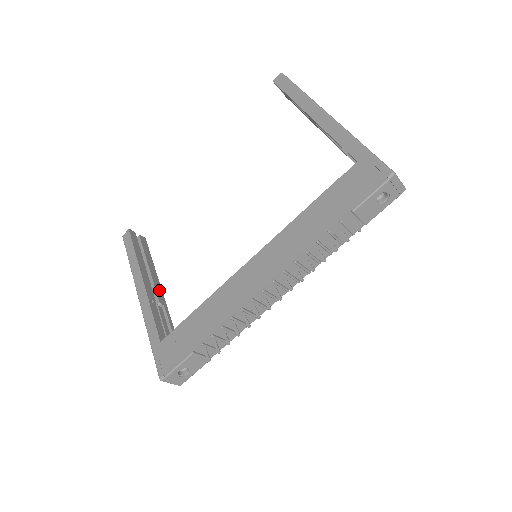
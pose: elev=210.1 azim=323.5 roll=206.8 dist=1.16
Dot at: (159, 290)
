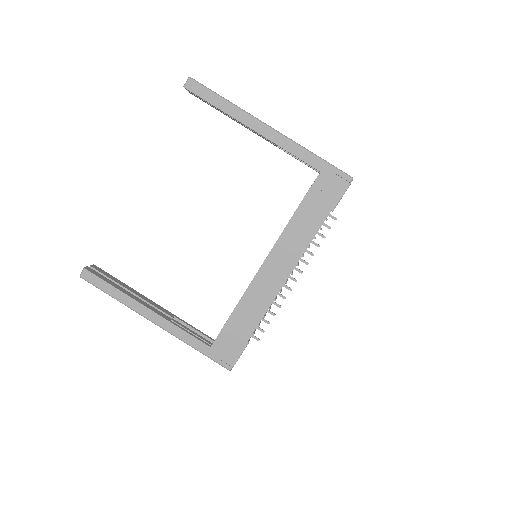
Dot at: (158, 306)
